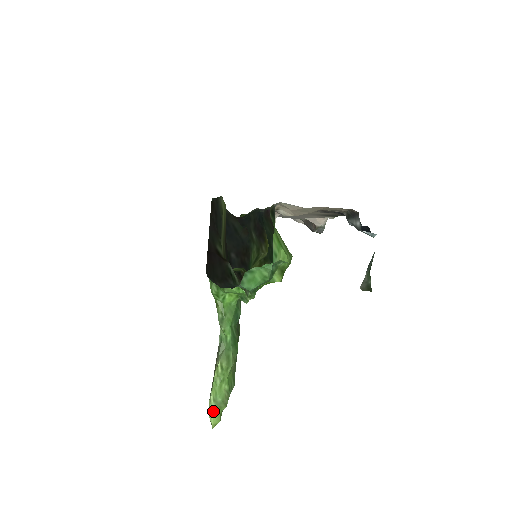
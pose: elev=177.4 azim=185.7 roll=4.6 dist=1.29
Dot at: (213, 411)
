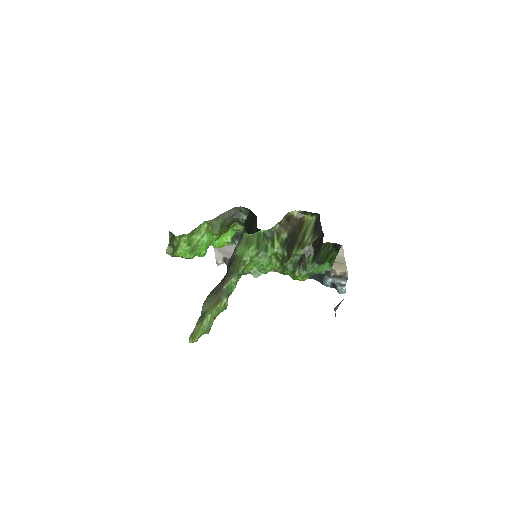
Dot at: (203, 330)
